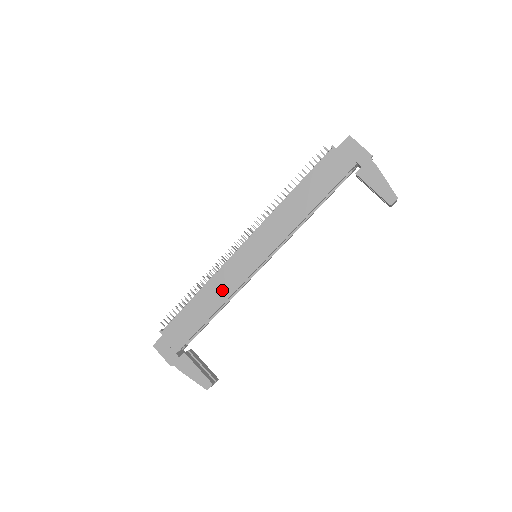
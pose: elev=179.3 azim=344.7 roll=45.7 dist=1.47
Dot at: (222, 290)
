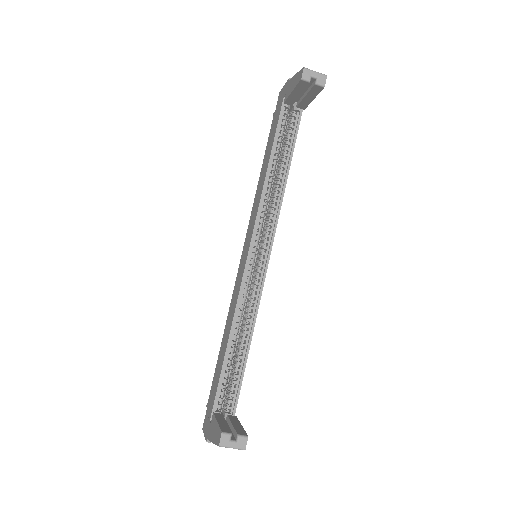
Dot at: (232, 311)
